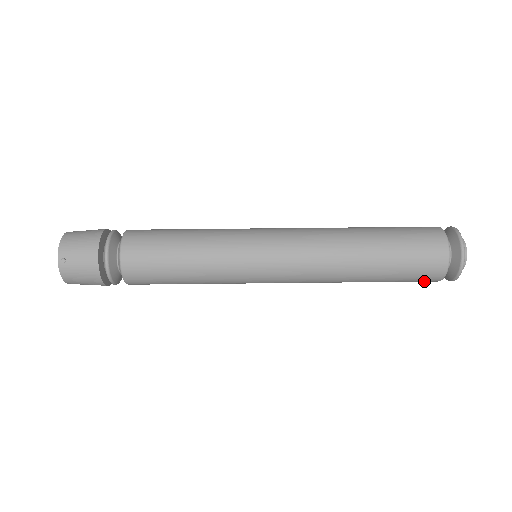
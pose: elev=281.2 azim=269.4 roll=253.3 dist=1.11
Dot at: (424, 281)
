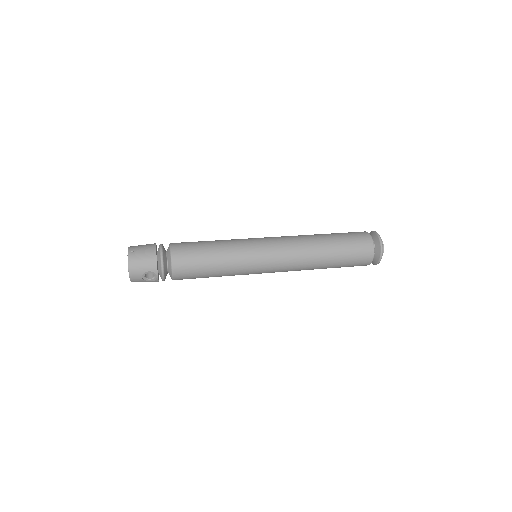
Dot at: (364, 258)
